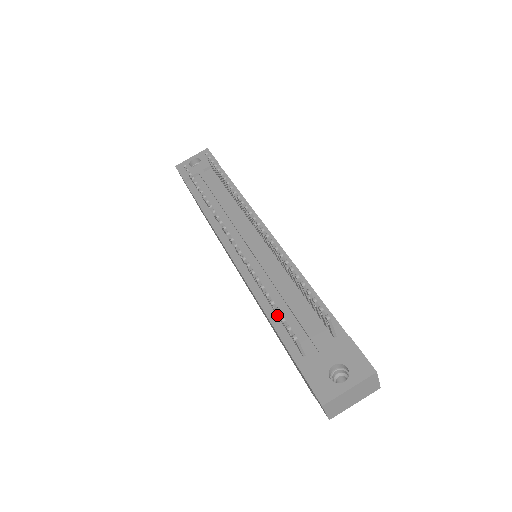
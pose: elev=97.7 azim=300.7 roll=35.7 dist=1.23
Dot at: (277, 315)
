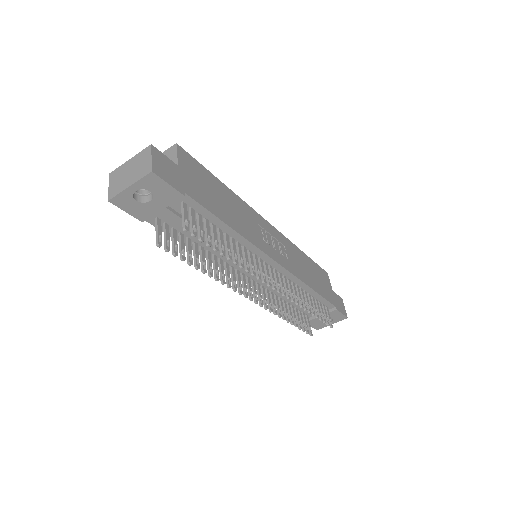
Dot at: (292, 311)
